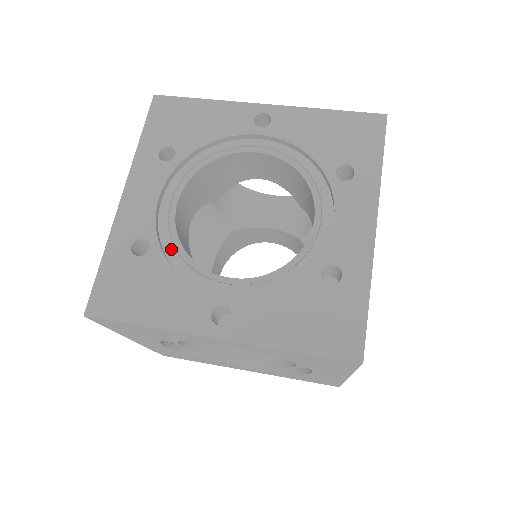
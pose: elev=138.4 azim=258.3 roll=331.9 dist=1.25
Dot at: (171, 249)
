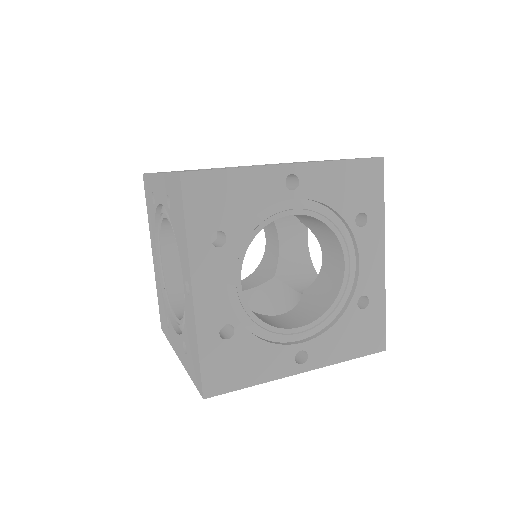
Dot at: (249, 322)
